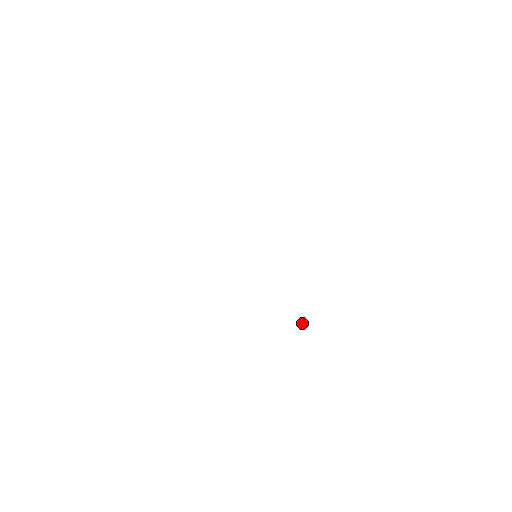
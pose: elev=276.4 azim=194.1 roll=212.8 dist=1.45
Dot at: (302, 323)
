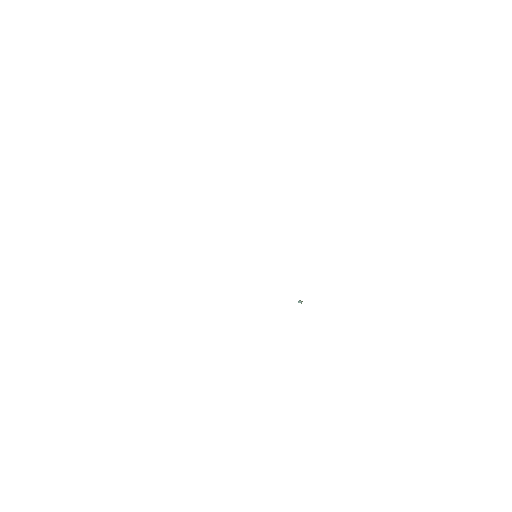
Dot at: occluded
